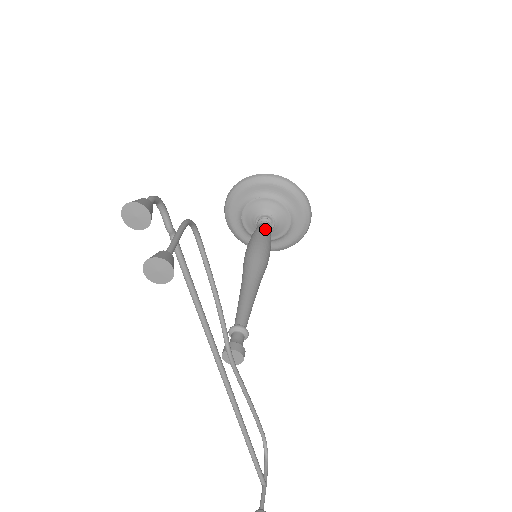
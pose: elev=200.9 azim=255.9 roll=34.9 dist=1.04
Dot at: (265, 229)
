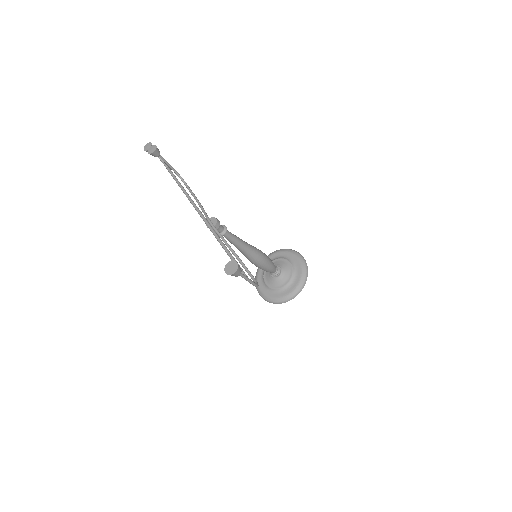
Dot at: occluded
